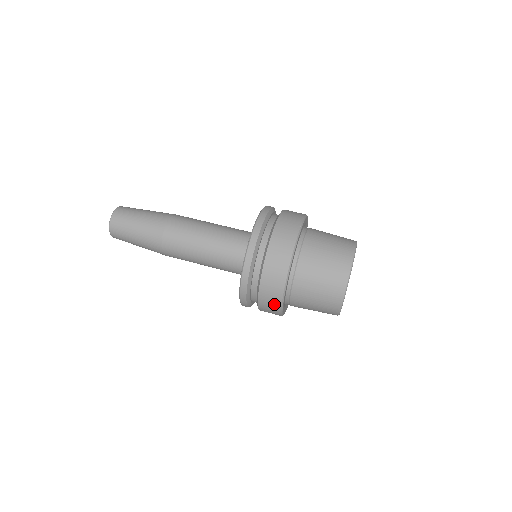
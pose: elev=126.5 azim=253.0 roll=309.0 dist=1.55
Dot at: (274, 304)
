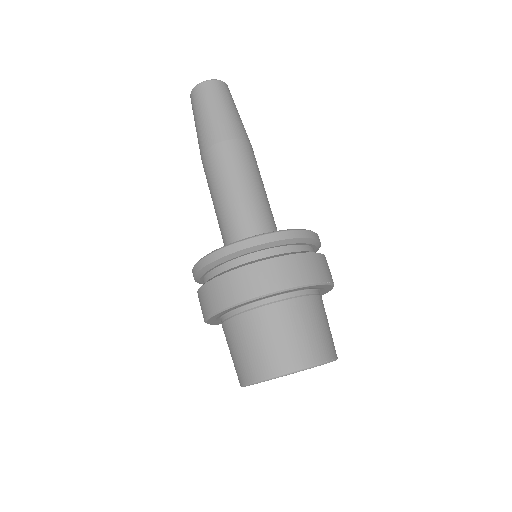
Dot at: occluded
